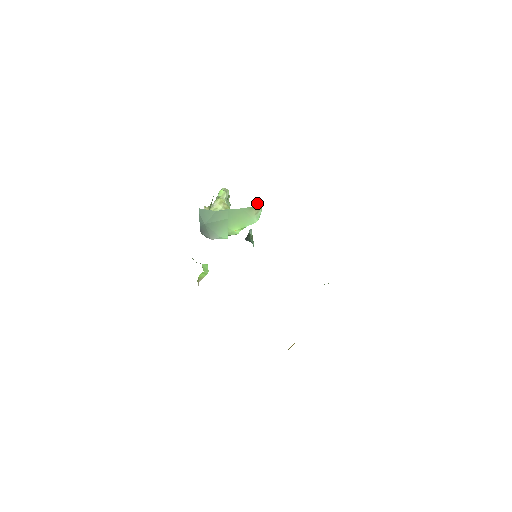
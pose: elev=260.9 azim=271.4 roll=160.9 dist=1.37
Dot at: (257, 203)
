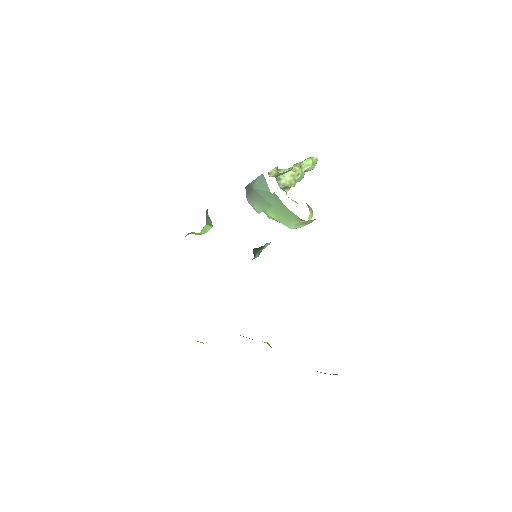
Dot at: (311, 214)
